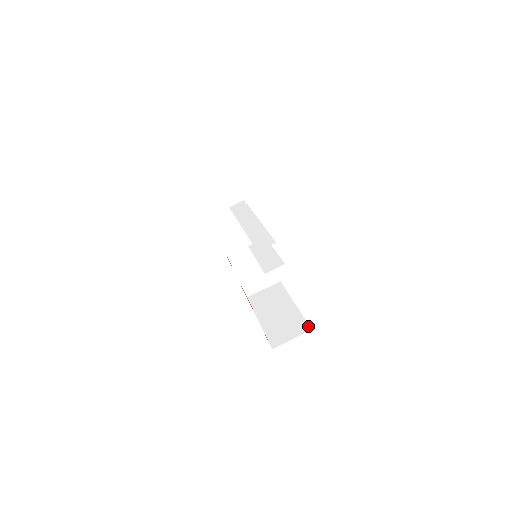
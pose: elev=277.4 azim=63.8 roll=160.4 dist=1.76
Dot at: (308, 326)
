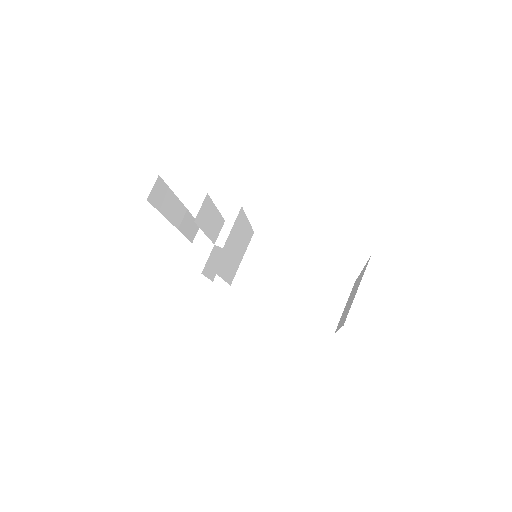
Dot at: (368, 260)
